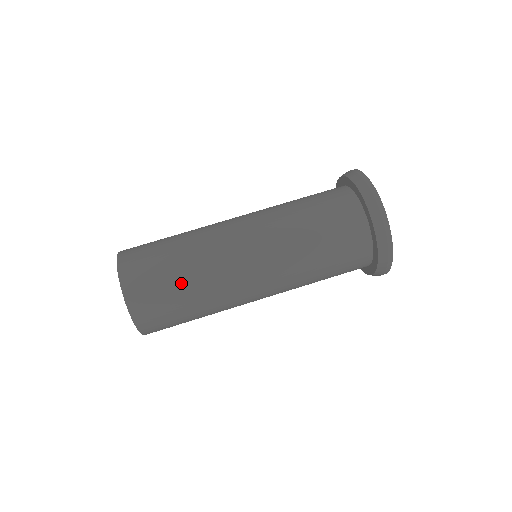
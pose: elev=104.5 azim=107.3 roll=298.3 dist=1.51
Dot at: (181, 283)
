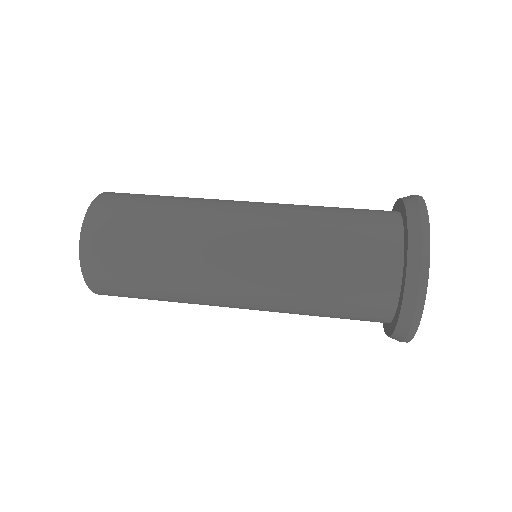
Dot at: occluded
